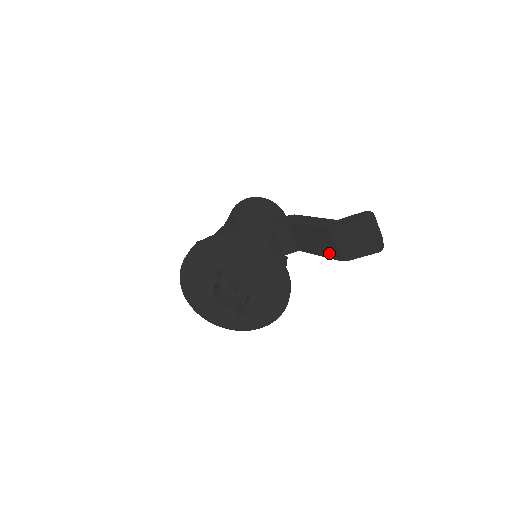
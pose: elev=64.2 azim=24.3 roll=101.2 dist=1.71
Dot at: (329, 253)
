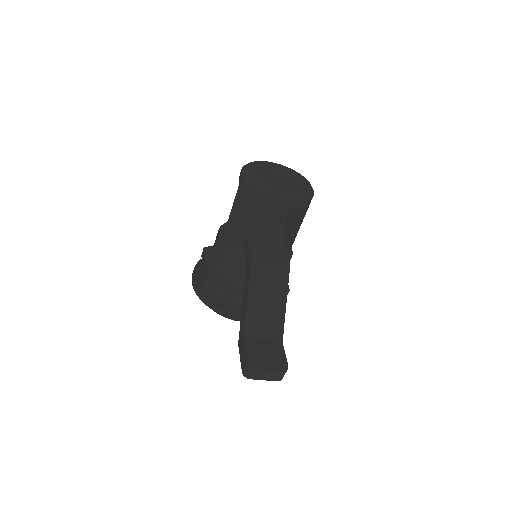
Dot at: occluded
